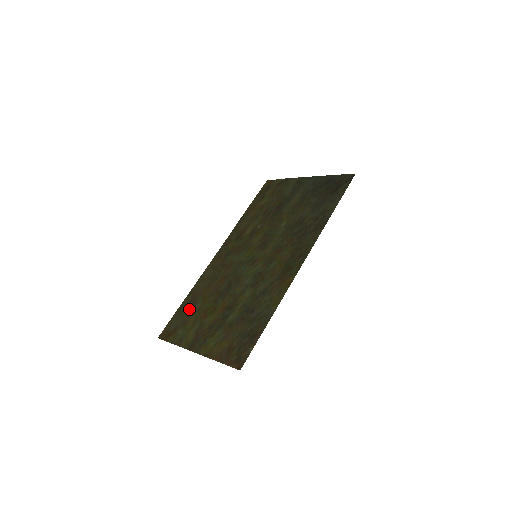
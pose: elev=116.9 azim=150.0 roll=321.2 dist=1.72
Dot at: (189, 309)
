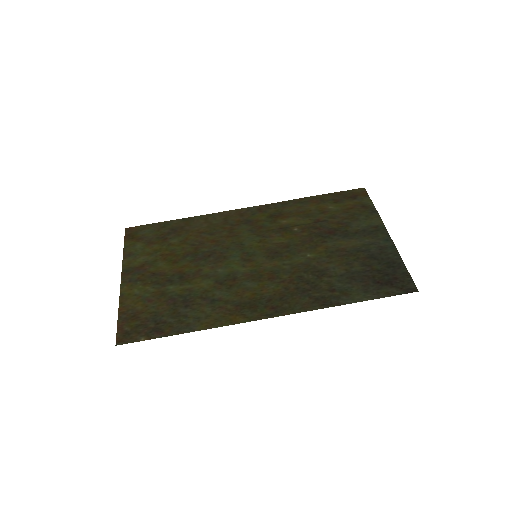
Dot at: (167, 234)
